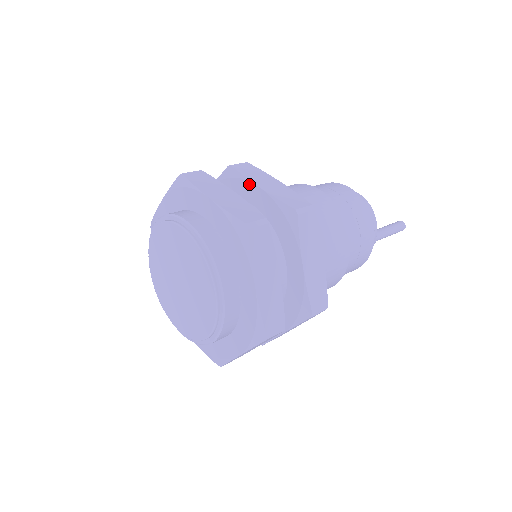
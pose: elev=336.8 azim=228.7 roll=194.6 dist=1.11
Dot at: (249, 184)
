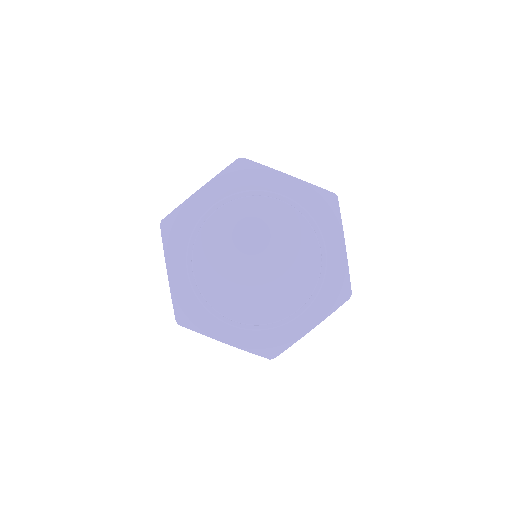
Dot at: occluded
